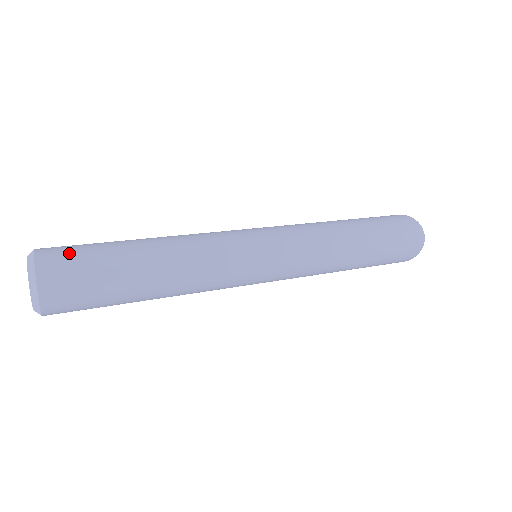
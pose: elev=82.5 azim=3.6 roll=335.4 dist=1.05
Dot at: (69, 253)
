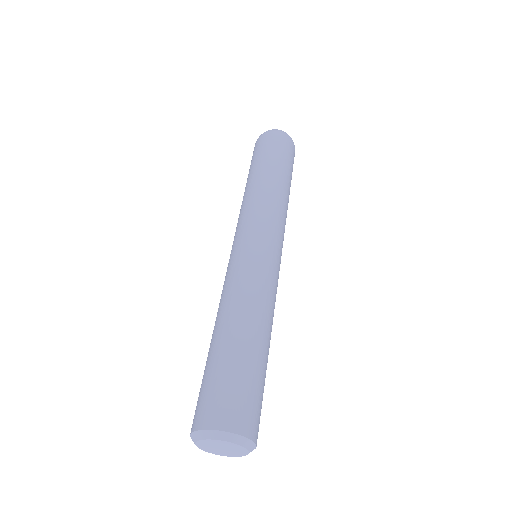
Dot at: (220, 398)
